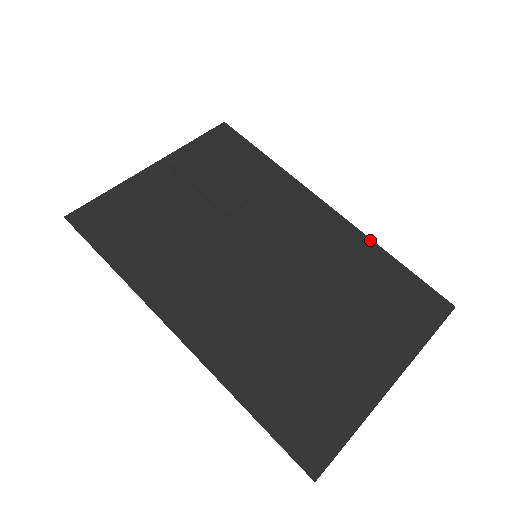
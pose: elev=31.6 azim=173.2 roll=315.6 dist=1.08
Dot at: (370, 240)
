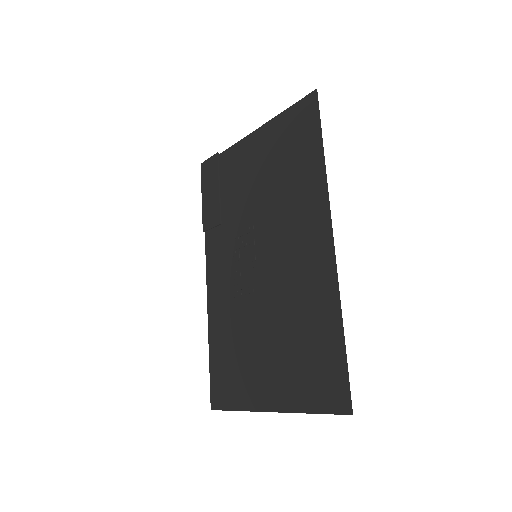
Dot at: (338, 296)
